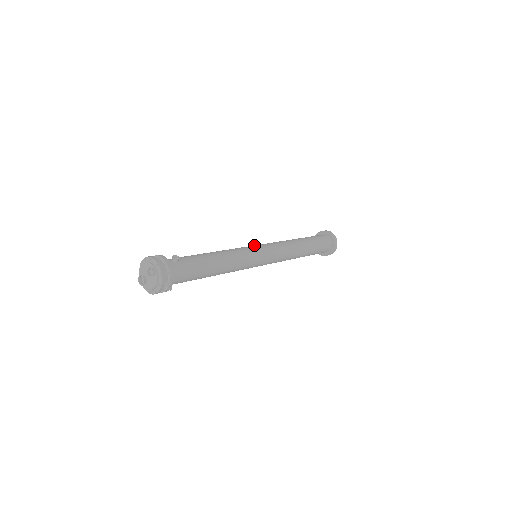
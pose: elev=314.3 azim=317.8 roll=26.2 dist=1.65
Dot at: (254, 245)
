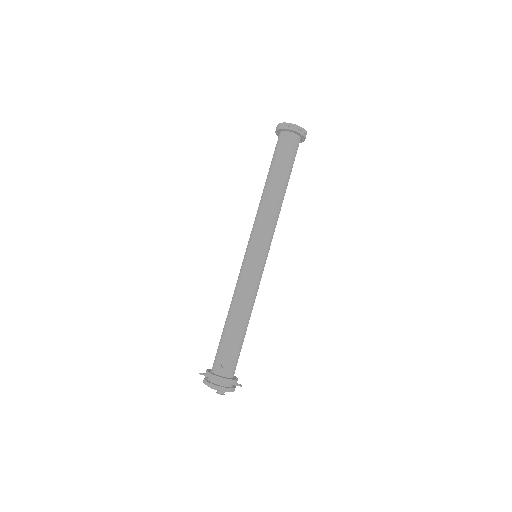
Dot at: (249, 254)
